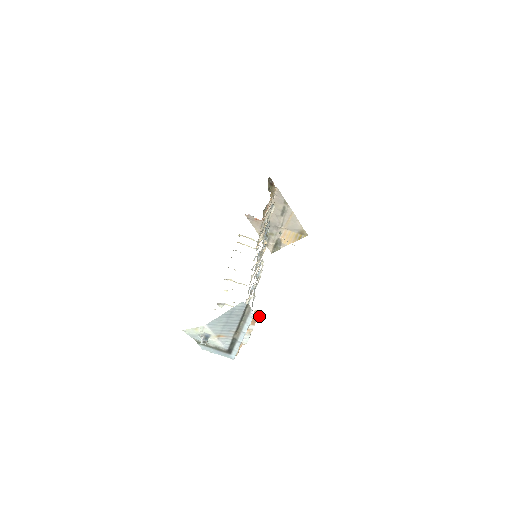
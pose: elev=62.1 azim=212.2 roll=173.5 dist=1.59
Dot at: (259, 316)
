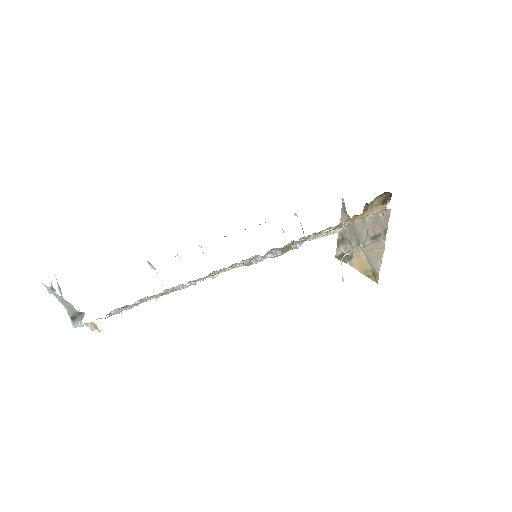
Dot at: (98, 329)
